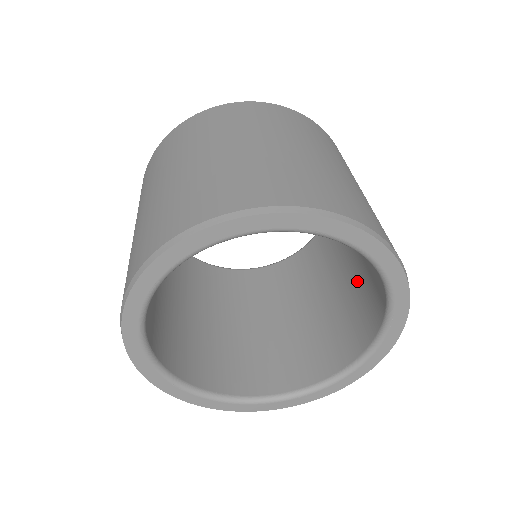
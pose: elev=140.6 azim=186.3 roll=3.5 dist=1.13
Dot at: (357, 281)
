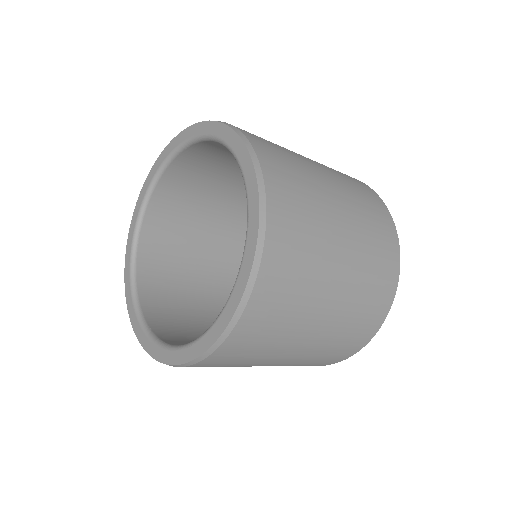
Dot at: occluded
